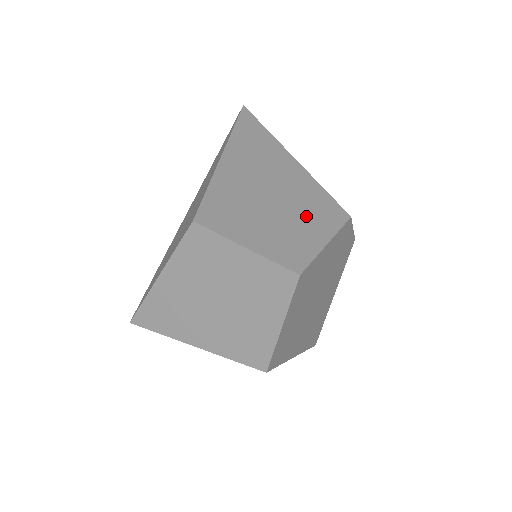
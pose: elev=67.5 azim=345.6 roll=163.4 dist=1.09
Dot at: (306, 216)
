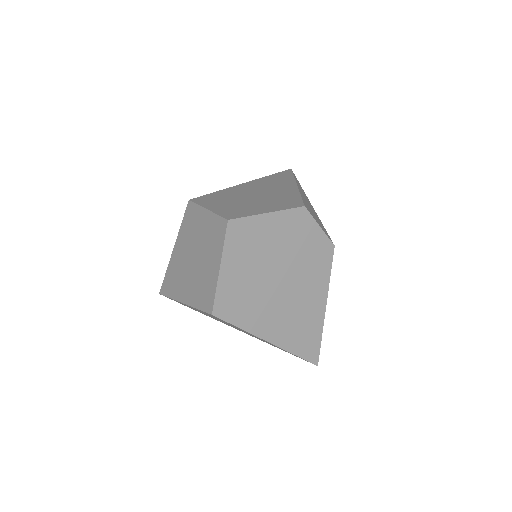
Dot at: (269, 203)
